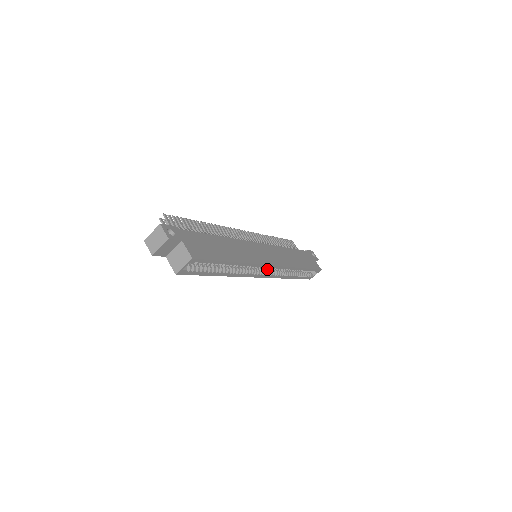
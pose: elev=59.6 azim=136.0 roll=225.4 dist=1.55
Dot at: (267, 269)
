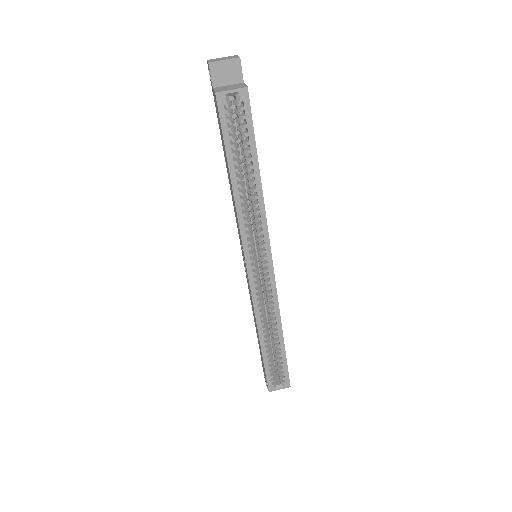
Dot at: (258, 278)
